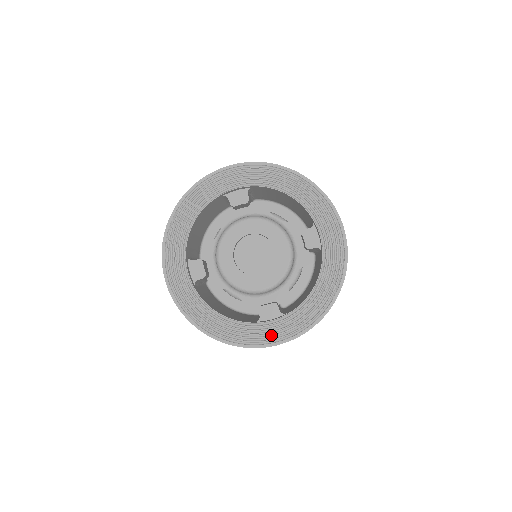
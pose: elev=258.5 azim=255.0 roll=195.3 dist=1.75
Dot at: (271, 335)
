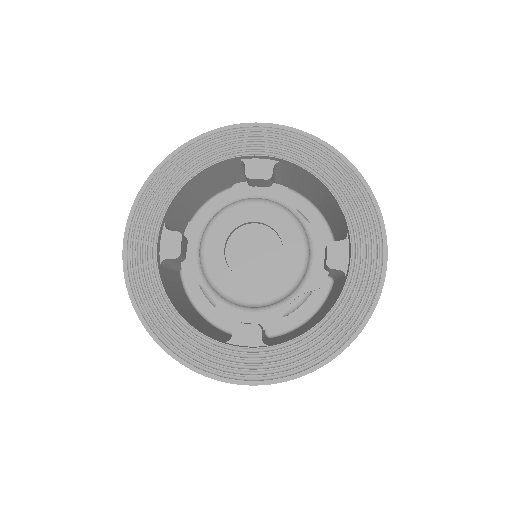
Dot at: (238, 368)
